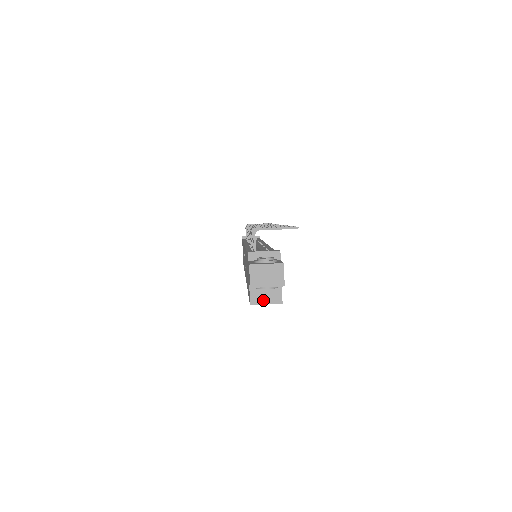
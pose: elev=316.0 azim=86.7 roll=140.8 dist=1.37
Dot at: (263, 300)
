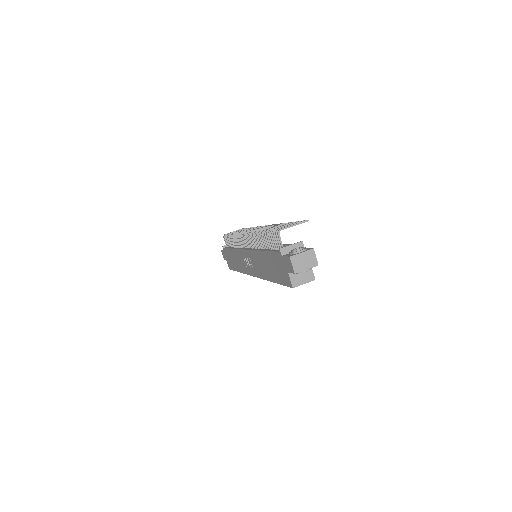
Dot at: (301, 282)
